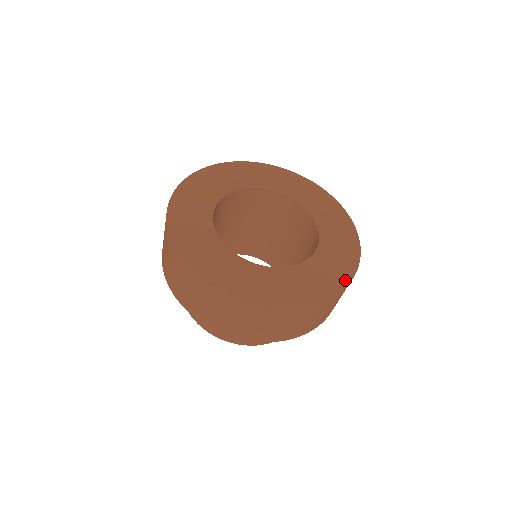
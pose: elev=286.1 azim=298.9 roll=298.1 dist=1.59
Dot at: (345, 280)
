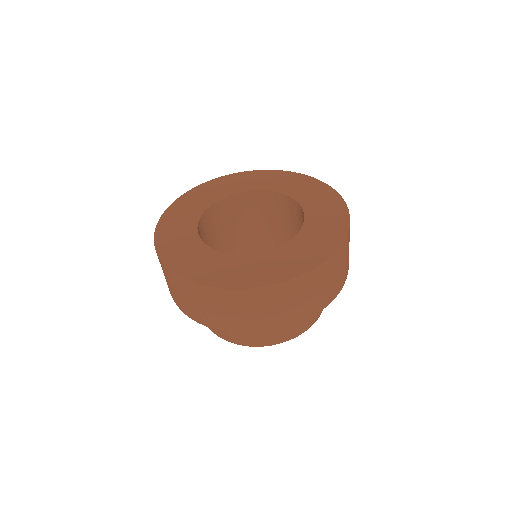
Dot at: (345, 217)
